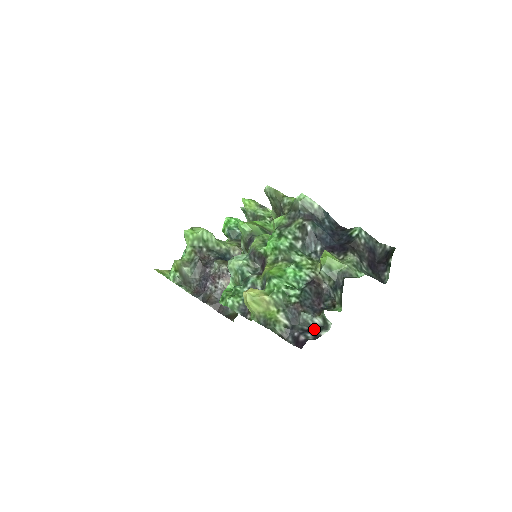
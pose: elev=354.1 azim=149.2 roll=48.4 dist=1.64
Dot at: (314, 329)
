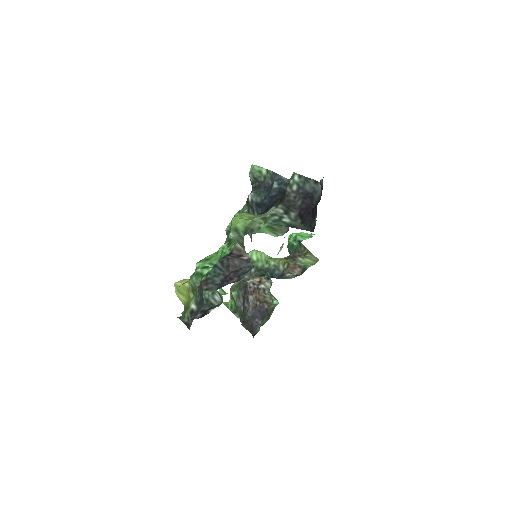
Dot at: (210, 308)
